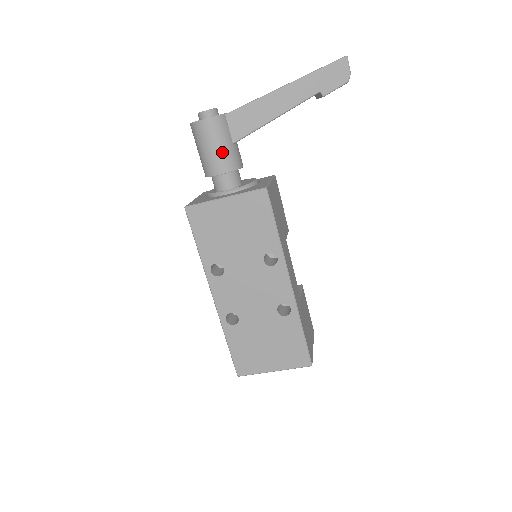
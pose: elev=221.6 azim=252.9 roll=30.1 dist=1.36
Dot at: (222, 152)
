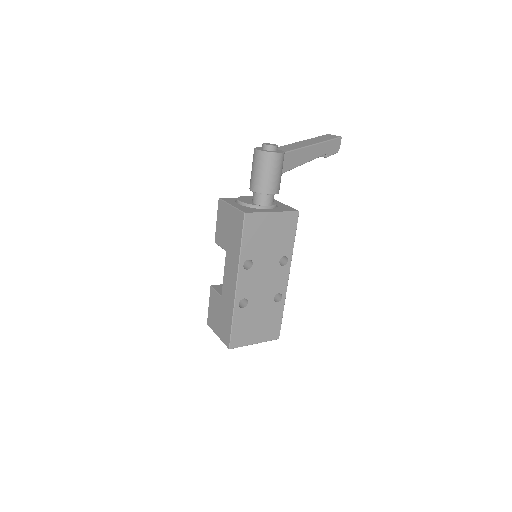
Dot at: (278, 179)
